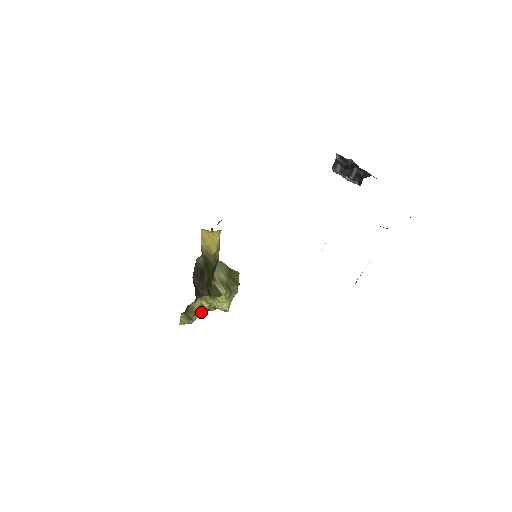
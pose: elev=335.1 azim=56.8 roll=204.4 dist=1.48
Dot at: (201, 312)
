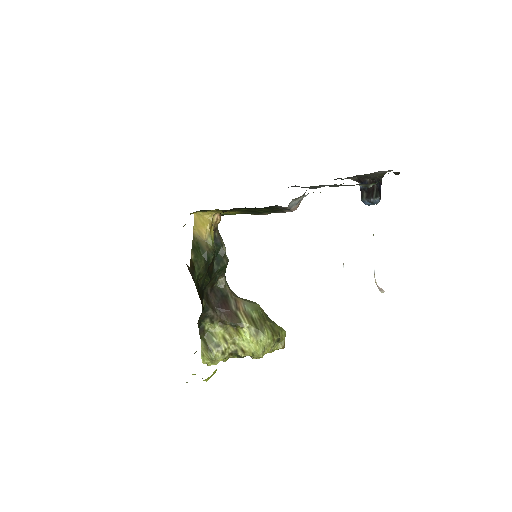
Dot at: (224, 347)
